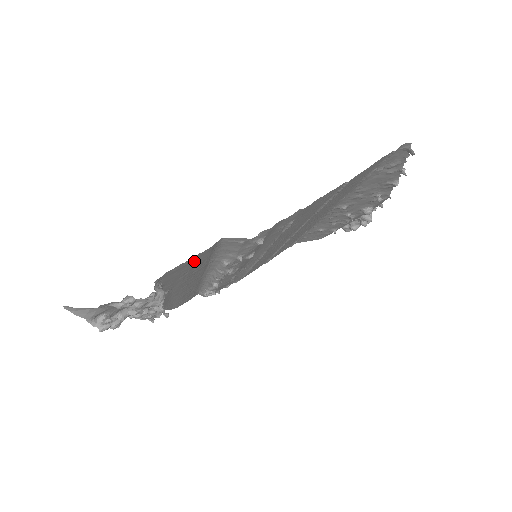
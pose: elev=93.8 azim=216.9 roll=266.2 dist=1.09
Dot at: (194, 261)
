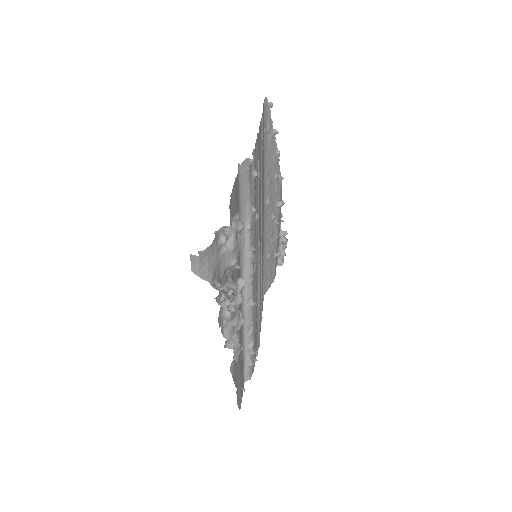
Dot at: (236, 199)
